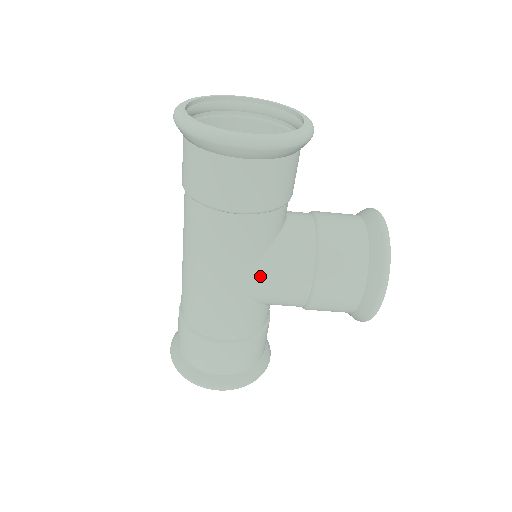
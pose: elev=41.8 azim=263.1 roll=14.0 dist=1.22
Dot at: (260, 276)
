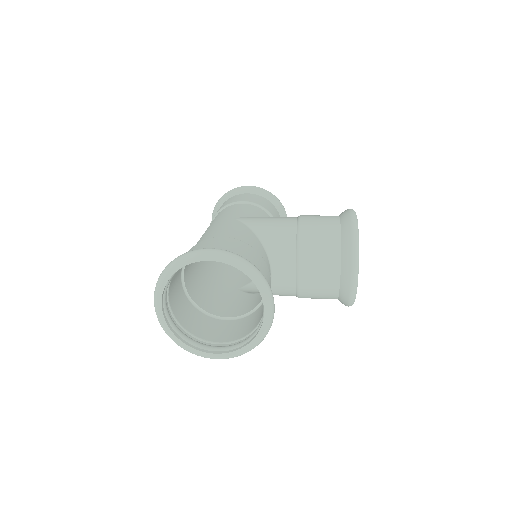
Dot at: occluded
